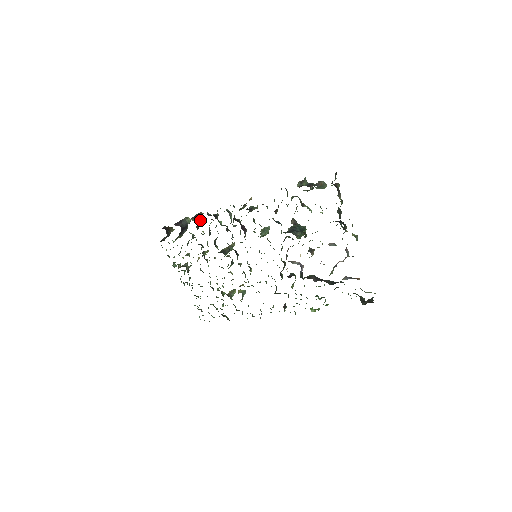
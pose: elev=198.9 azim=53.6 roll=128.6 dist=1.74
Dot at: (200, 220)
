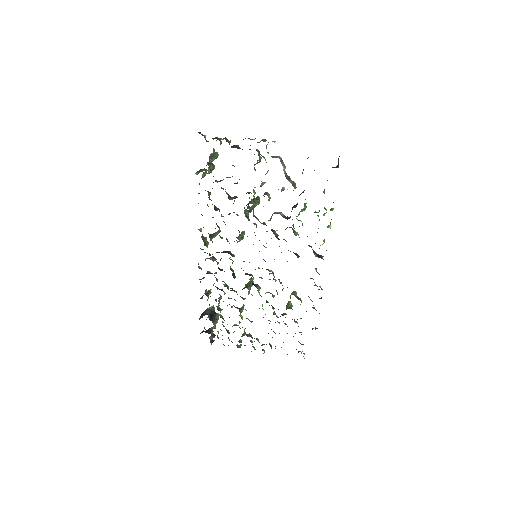
Dot at: (207, 292)
